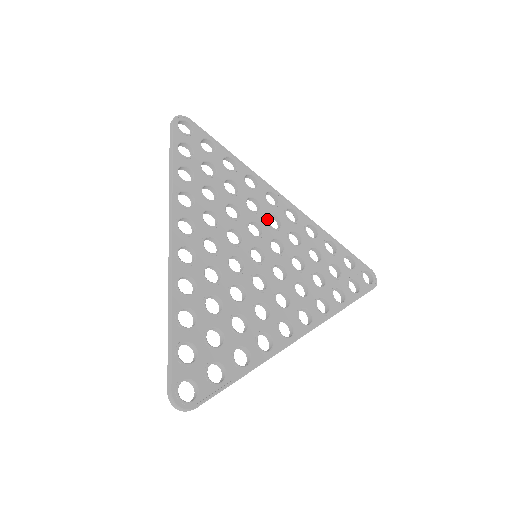
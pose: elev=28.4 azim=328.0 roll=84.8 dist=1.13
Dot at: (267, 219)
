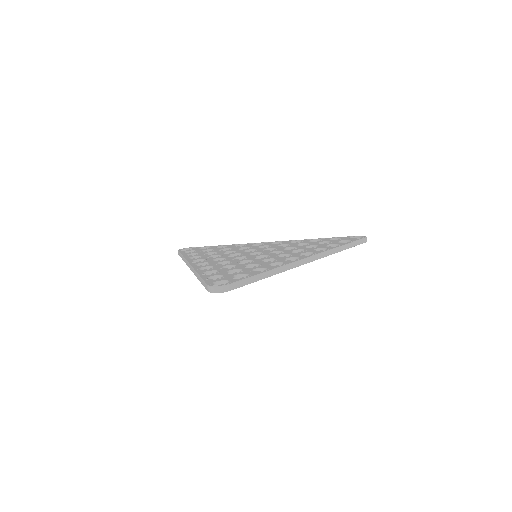
Dot at: (257, 248)
